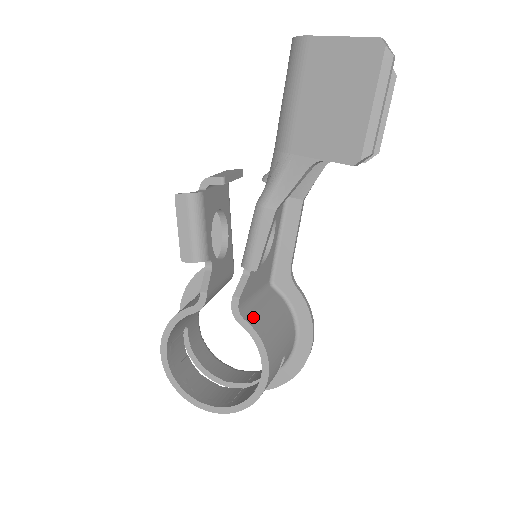
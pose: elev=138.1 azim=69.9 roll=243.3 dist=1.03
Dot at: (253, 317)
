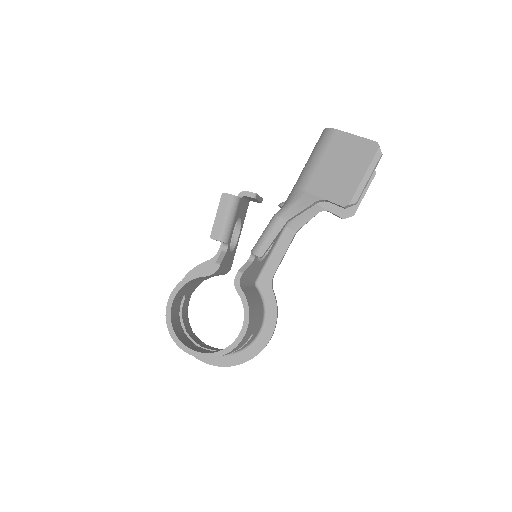
Dot at: (246, 291)
